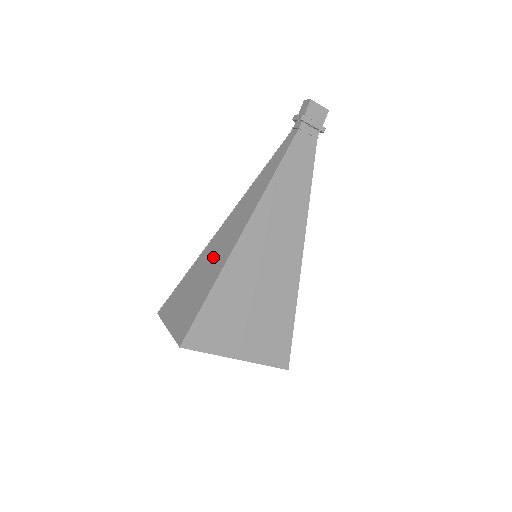
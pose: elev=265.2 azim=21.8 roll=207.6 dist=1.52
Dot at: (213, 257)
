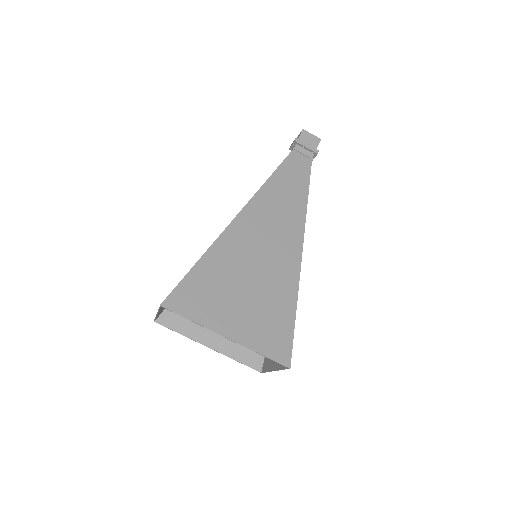
Dot at: occluded
